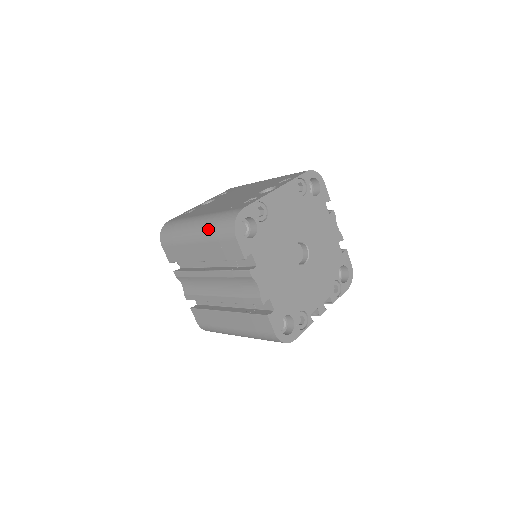
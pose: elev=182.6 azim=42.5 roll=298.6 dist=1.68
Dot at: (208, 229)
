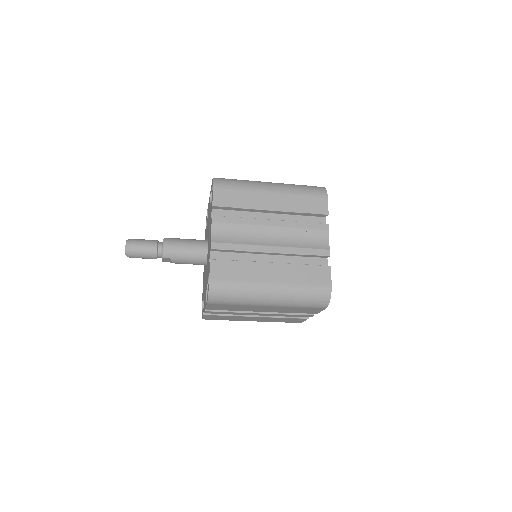
Dot at: (293, 187)
